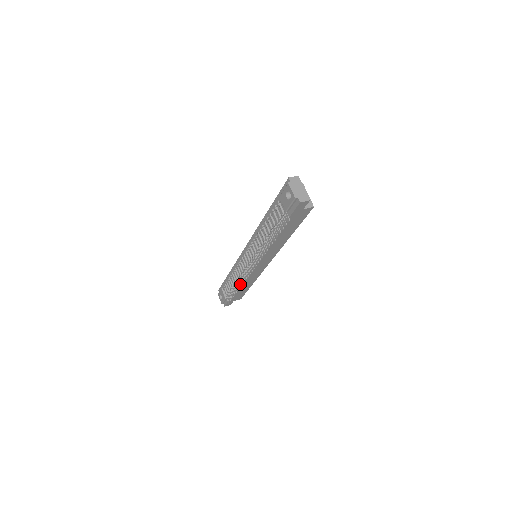
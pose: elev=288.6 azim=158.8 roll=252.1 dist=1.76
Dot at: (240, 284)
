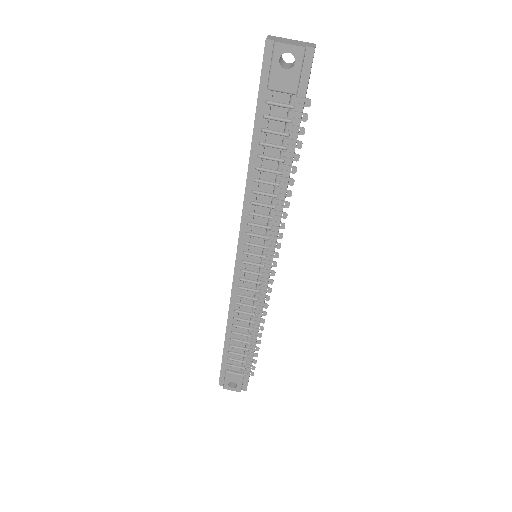
Dot at: (261, 320)
